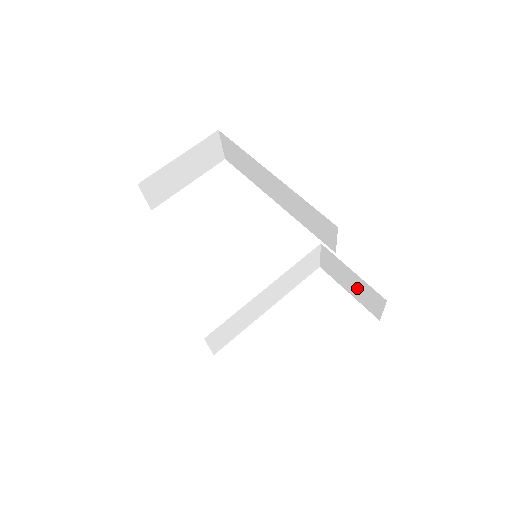
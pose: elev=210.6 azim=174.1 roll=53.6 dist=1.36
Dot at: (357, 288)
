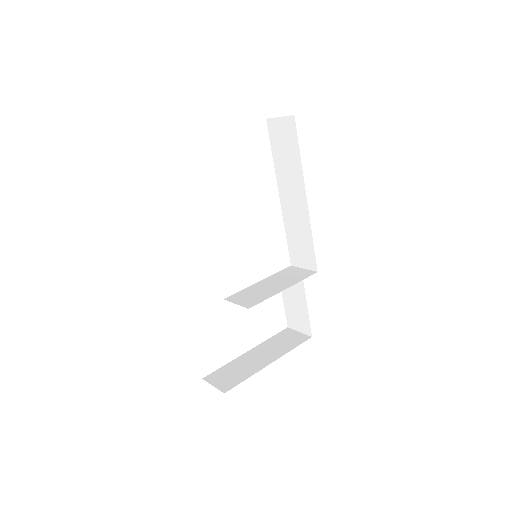
Dot at: (296, 310)
